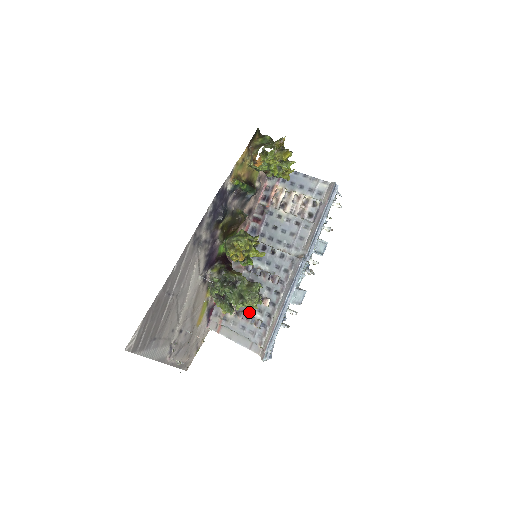
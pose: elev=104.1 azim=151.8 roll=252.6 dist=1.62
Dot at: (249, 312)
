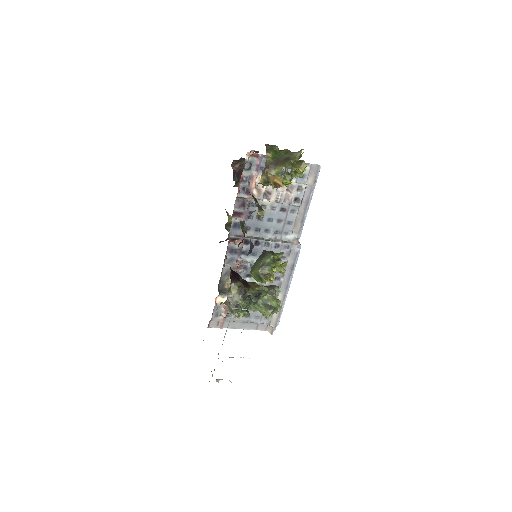
Dot at: occluded
